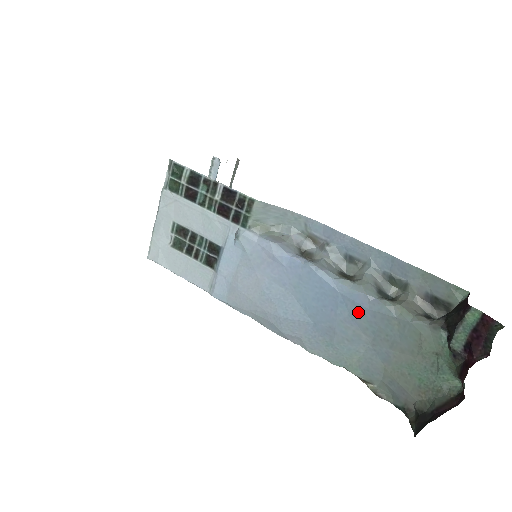
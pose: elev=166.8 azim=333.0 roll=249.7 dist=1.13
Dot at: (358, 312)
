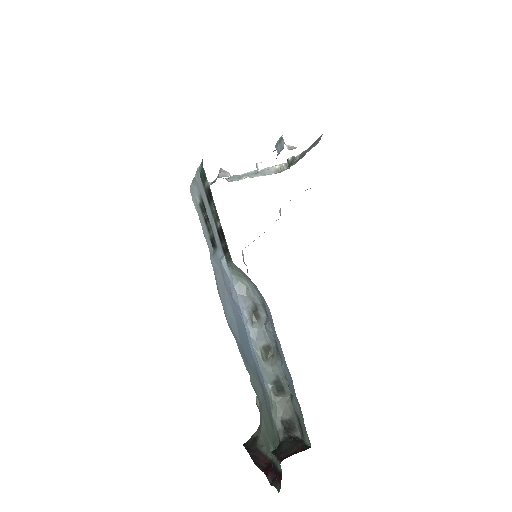
Dot at: (258, 375)
